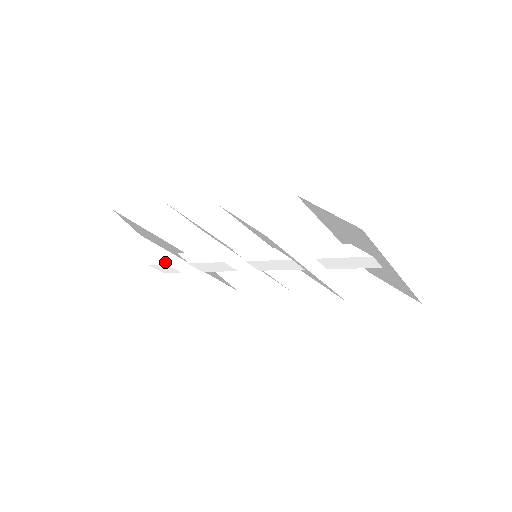
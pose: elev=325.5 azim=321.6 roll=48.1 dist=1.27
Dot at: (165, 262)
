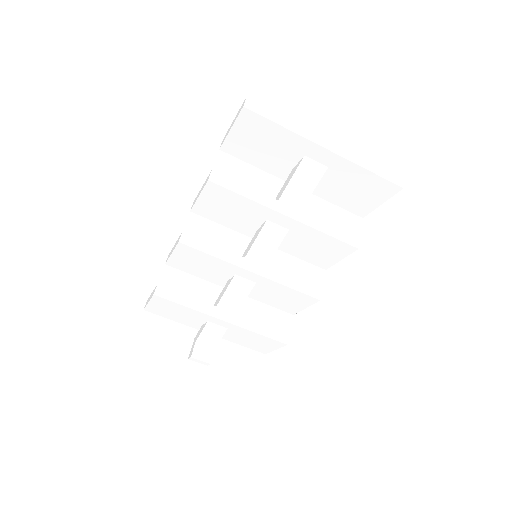
Dot at: (191, 308)
